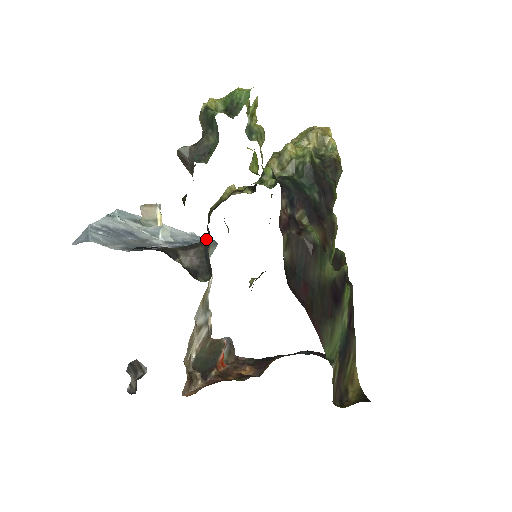
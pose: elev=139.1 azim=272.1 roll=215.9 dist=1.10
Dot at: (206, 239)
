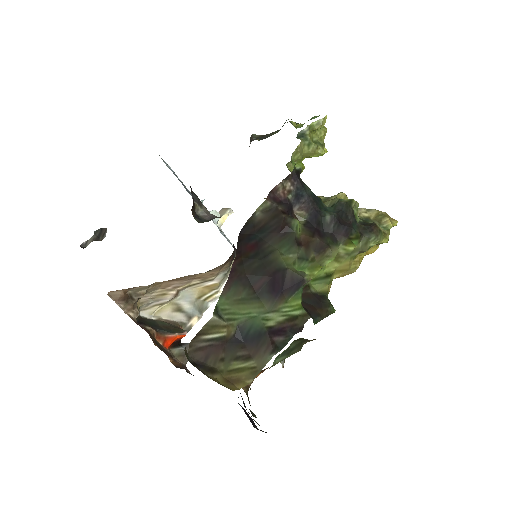
Dot at: occluded
